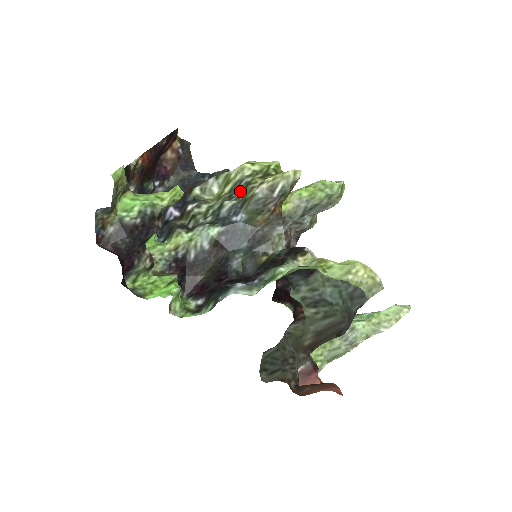
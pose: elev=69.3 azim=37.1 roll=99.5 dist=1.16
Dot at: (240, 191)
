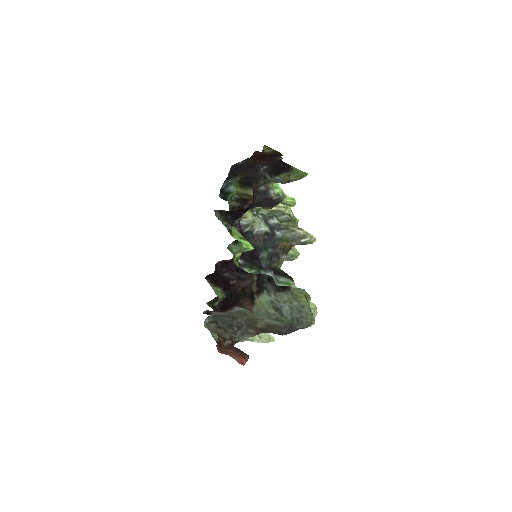
Dot at: (282, 219)
